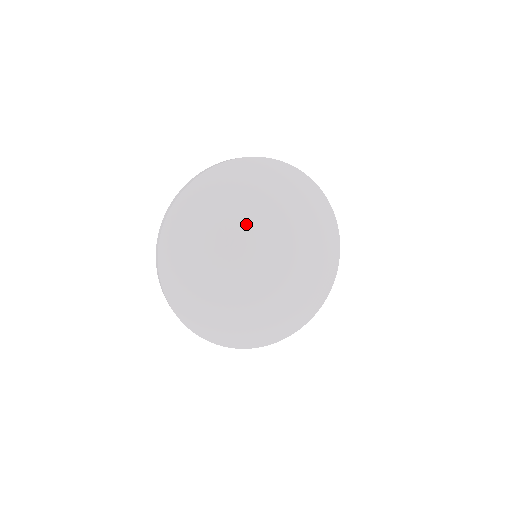
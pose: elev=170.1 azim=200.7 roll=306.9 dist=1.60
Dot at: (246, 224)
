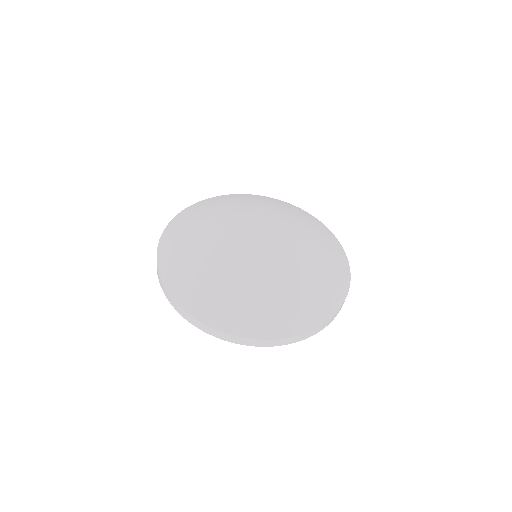
Dot at: (269, 216)
